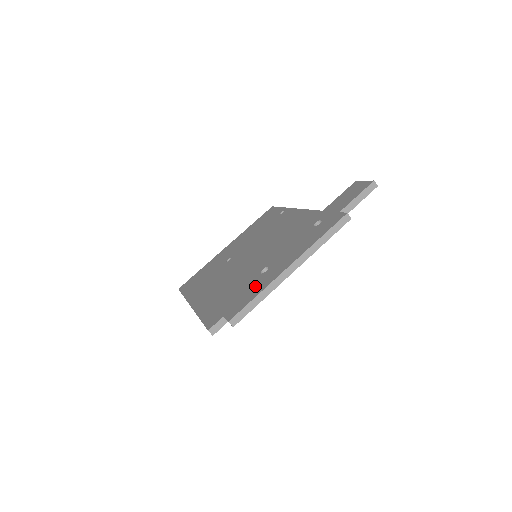
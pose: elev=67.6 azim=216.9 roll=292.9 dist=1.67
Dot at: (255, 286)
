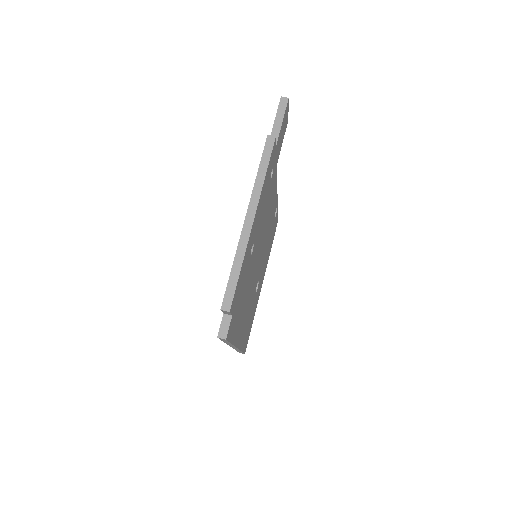
Dot at: occluded
